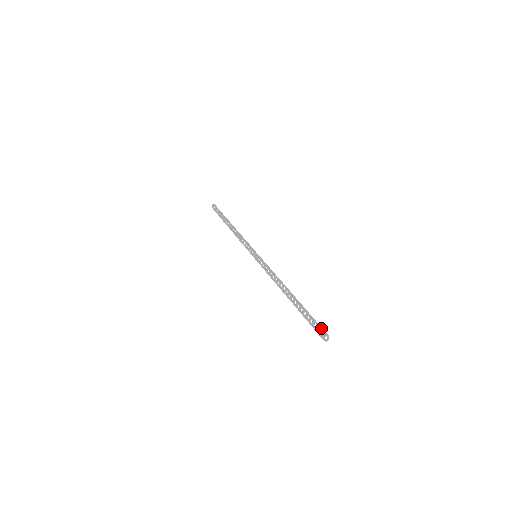
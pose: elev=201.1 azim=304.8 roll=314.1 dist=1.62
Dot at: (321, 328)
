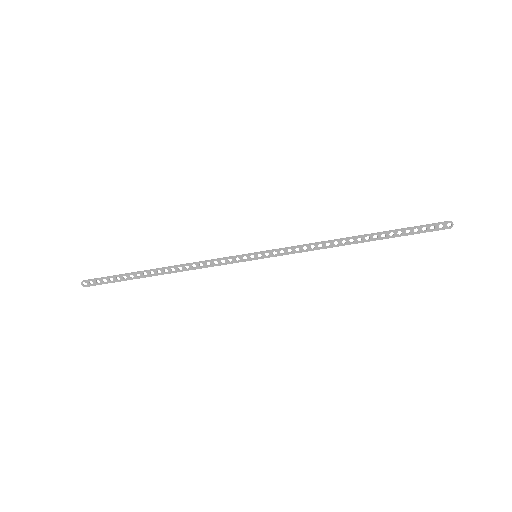
Dot at: (436, 224)
